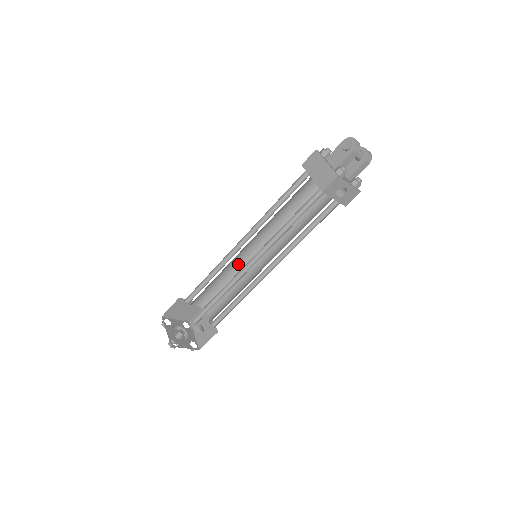
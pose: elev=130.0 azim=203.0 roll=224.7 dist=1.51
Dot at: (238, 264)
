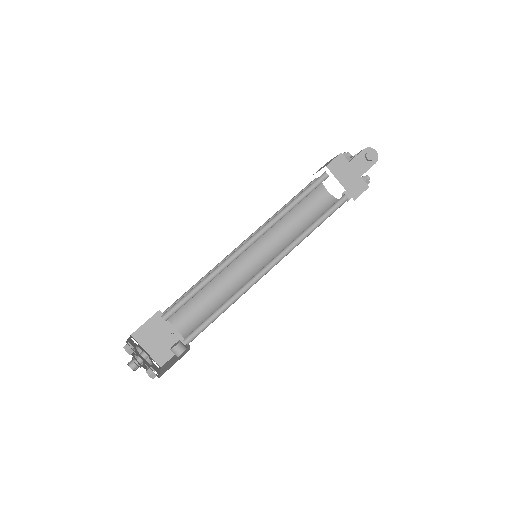
Dot at: occluded
